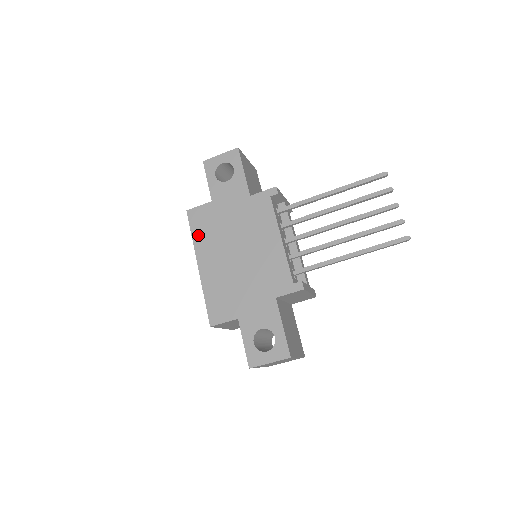
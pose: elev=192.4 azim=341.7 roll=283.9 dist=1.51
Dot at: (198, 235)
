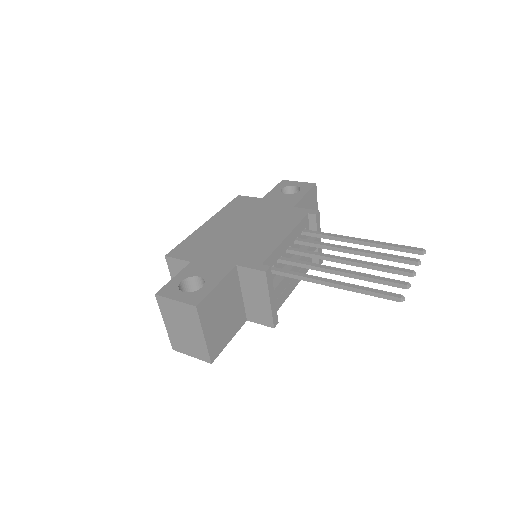
Dot at: (229, 208)
